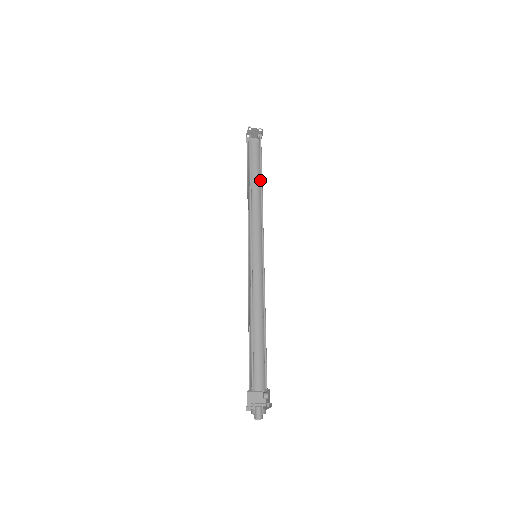
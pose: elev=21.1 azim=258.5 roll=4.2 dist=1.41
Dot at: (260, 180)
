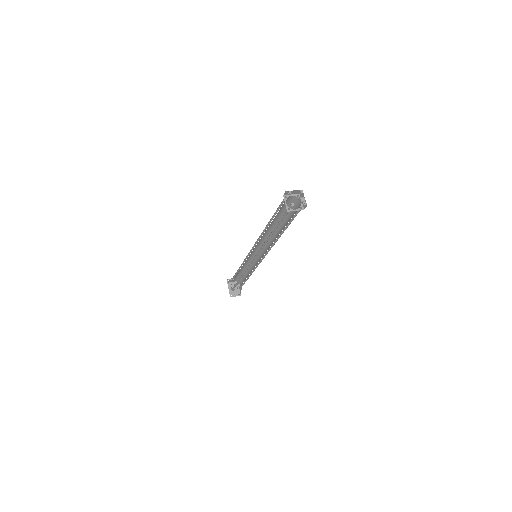
Dot at: (281, 232)
